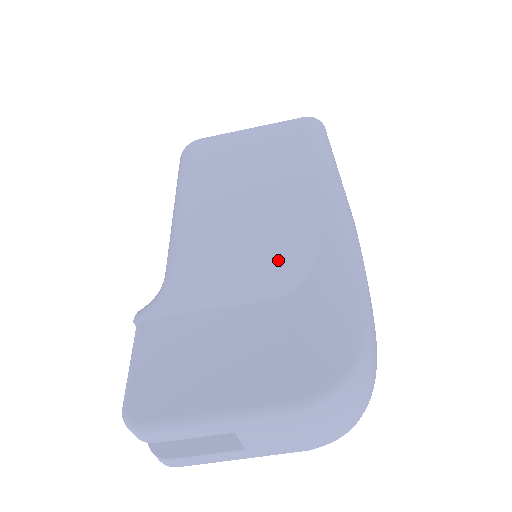
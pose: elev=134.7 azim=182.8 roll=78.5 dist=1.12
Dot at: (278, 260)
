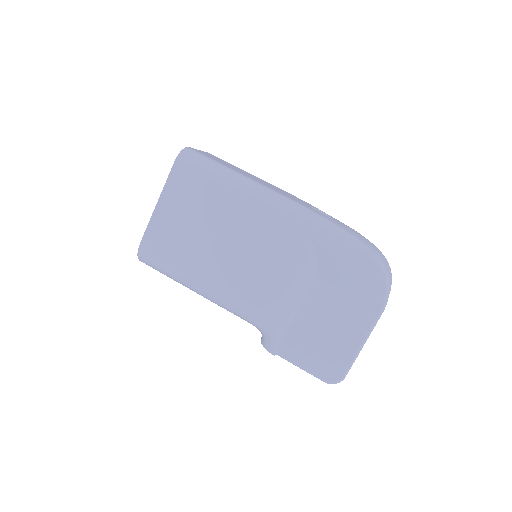
Dot at: (299, 267)
